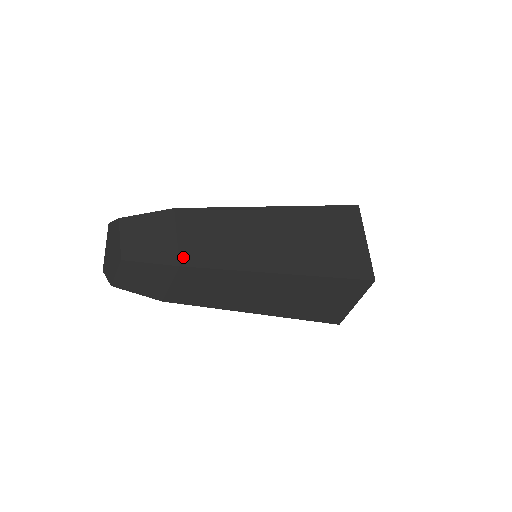
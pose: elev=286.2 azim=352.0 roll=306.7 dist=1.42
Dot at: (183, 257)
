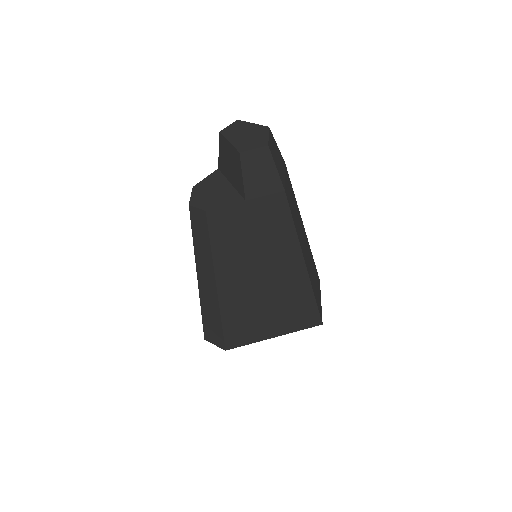
Dot at: occluded
